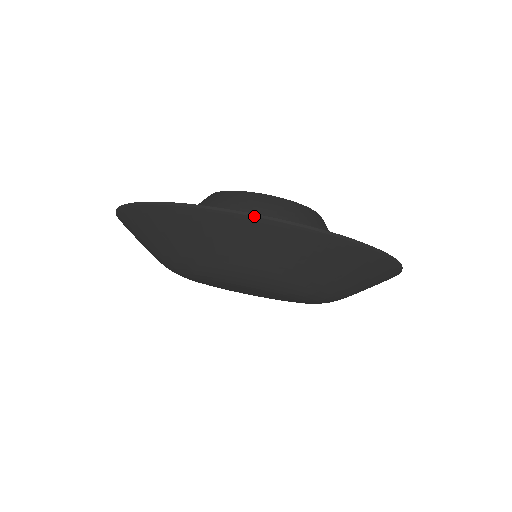
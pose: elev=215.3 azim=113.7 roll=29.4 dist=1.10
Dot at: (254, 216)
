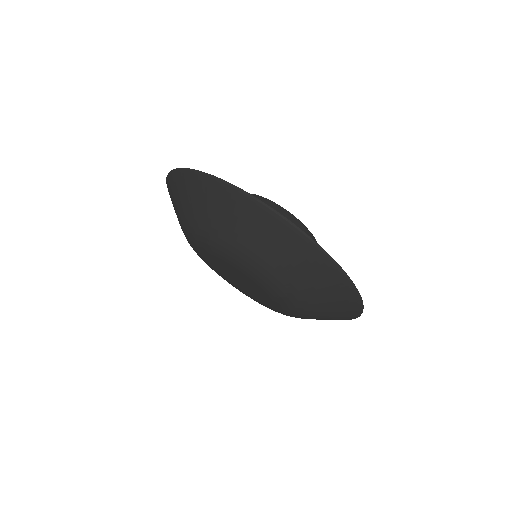
Dot at: (246, 193)
